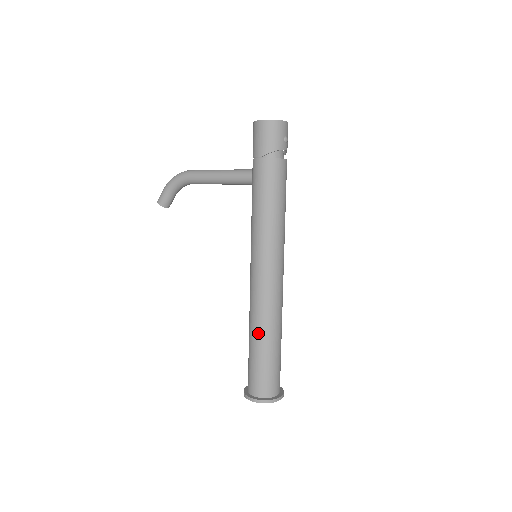
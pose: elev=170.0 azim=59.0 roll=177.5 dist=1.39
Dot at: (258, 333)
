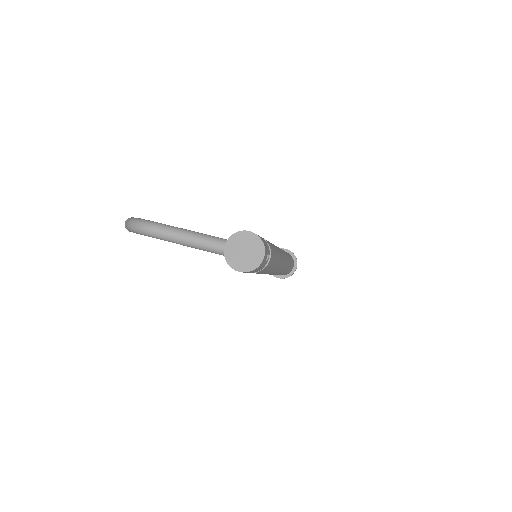
Dot at: occluded
